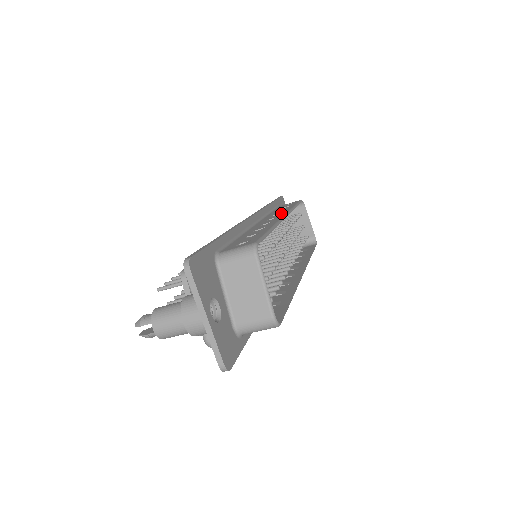
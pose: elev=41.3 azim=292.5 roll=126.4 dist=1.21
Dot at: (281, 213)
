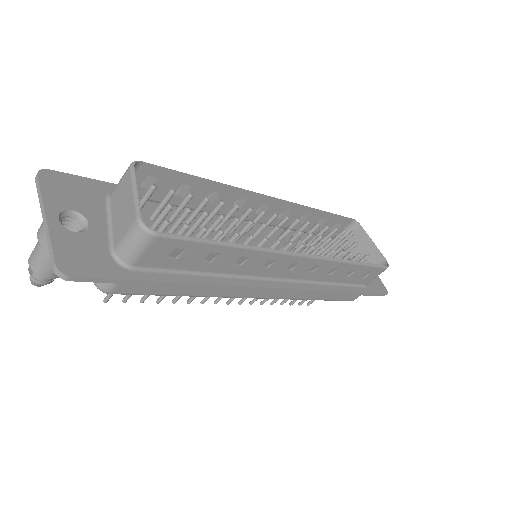
Dot at: (285, 208)
